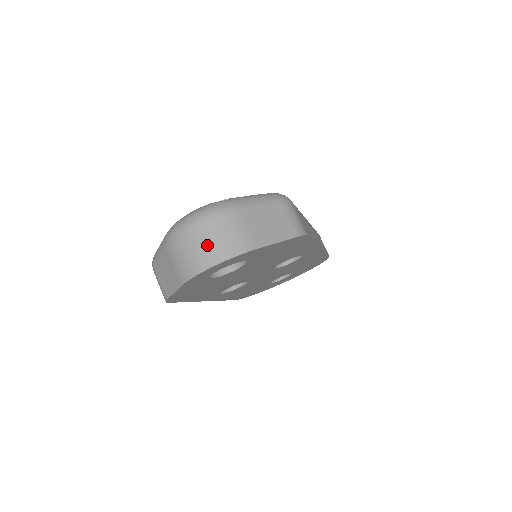
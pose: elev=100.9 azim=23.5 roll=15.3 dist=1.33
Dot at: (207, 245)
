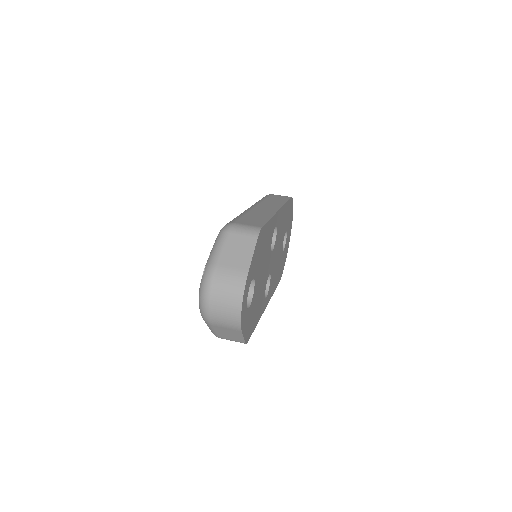
Dot at: (226, 302)
